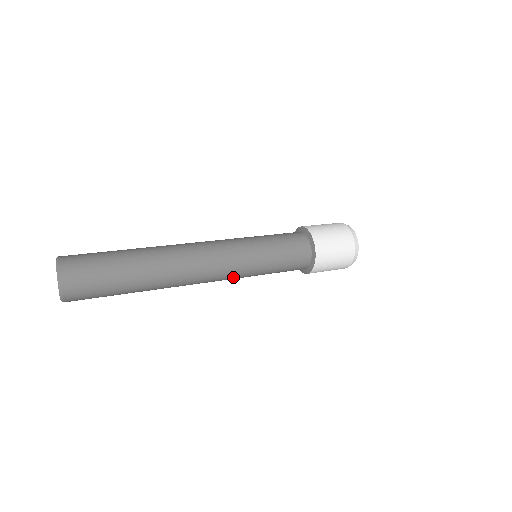
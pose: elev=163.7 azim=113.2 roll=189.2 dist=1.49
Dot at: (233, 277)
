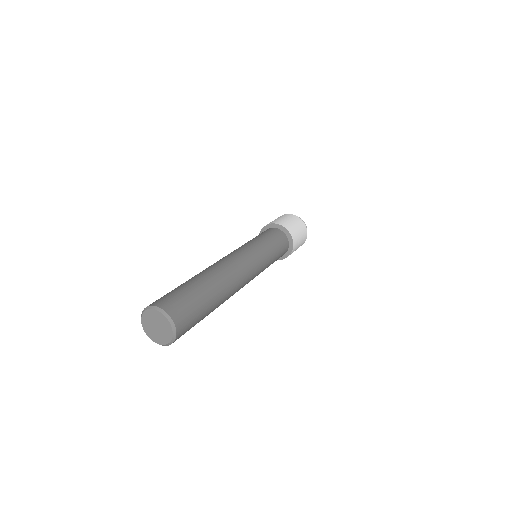
Dot at: occluded
